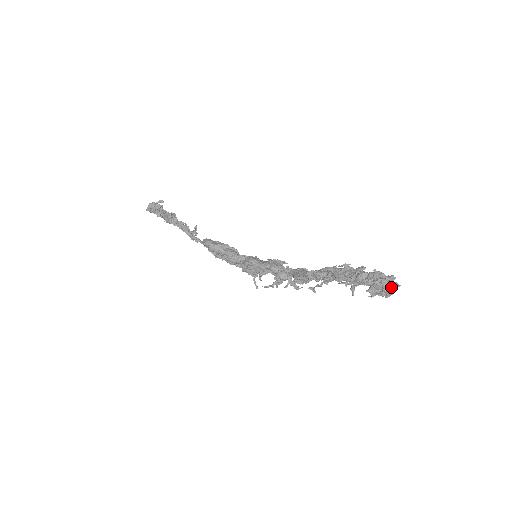
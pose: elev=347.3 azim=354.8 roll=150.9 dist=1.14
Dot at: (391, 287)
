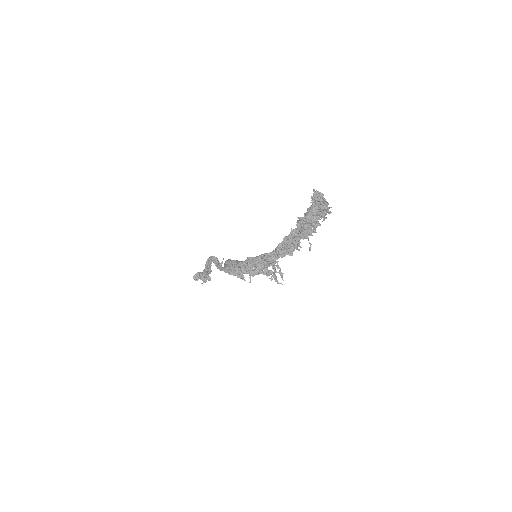
Dot at: (323, 194)
